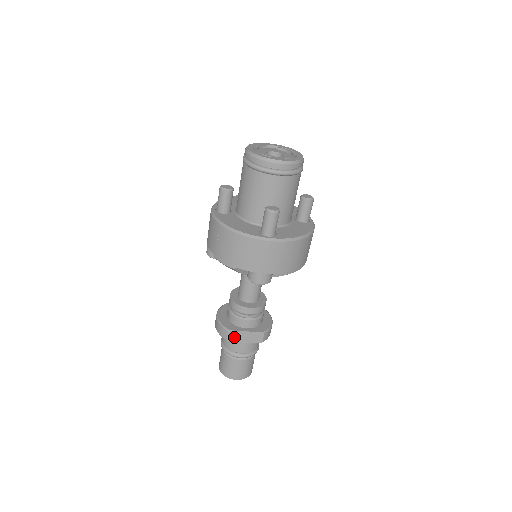
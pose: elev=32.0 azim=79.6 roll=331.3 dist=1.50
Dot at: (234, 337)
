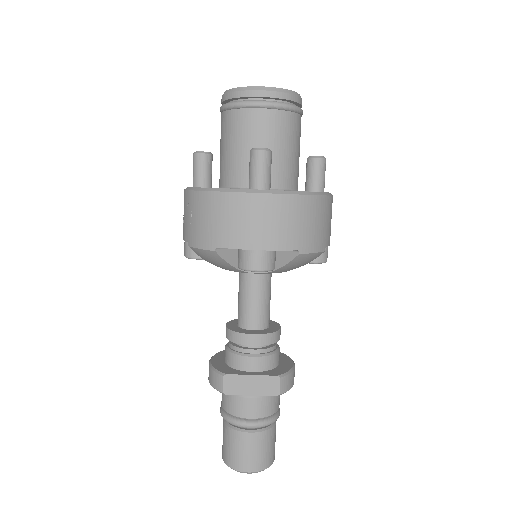
Dot at: (234, 387)
